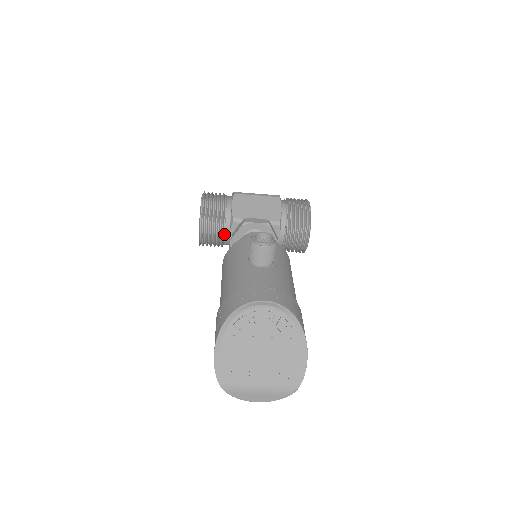
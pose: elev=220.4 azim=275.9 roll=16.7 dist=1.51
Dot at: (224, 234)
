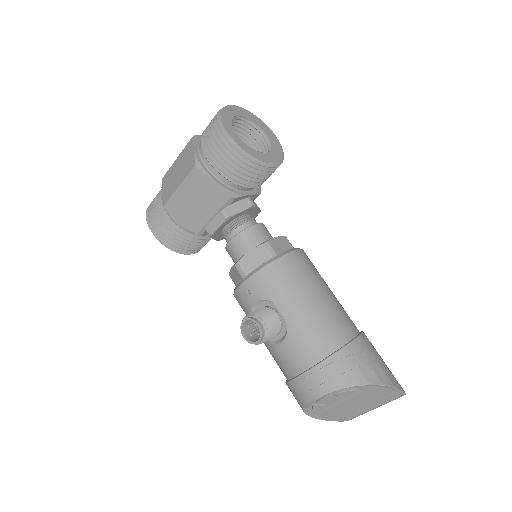
Dot at: (208, 235)
